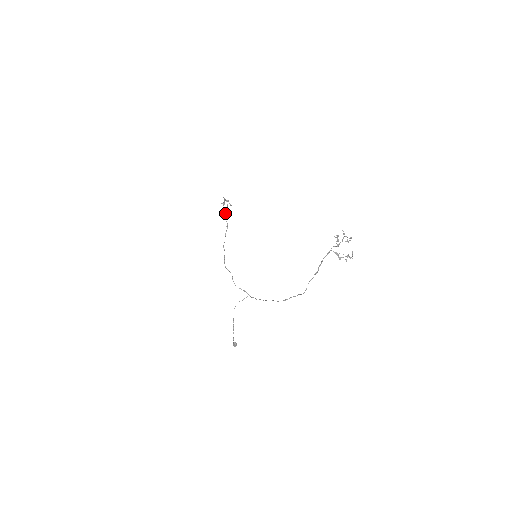
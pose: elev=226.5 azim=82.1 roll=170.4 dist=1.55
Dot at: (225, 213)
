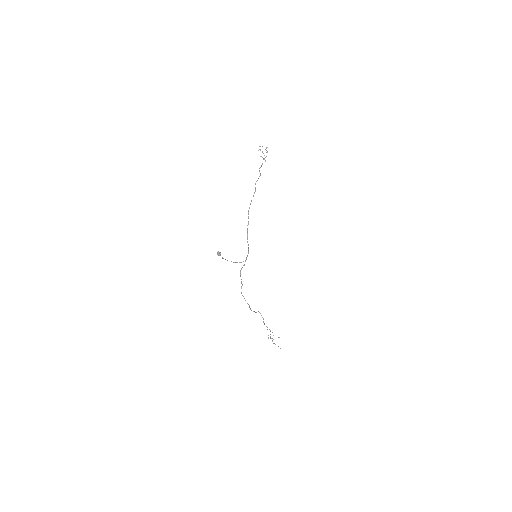
Dot at: occluded
